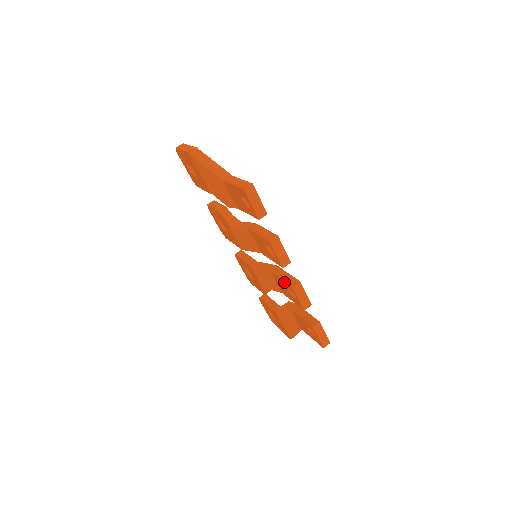
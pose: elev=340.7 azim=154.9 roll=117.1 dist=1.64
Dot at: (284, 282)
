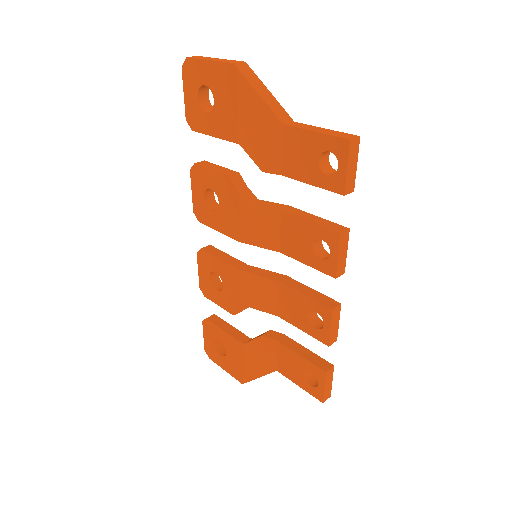
Dot at: (310, 300)
